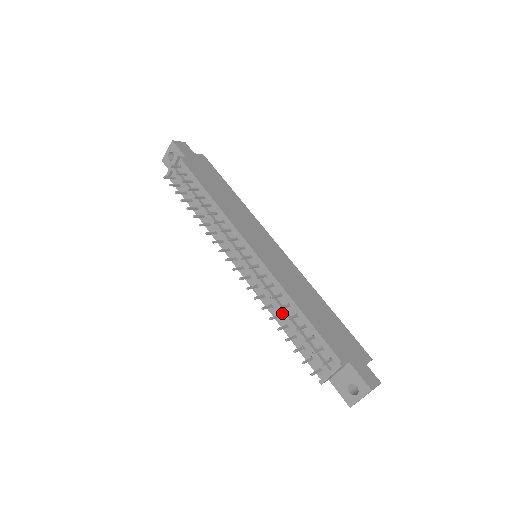
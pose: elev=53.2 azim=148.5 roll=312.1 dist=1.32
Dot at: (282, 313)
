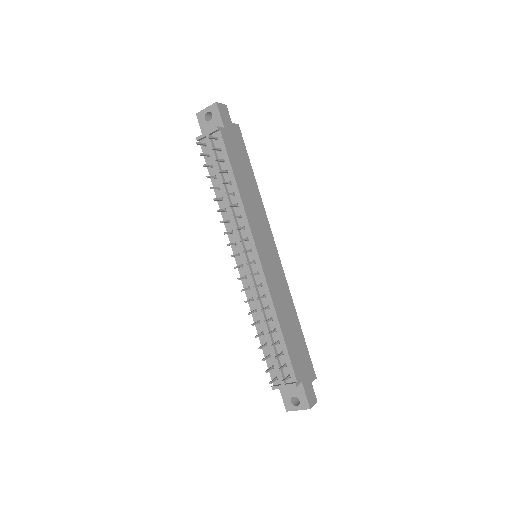
Dot at: (263, 323)
